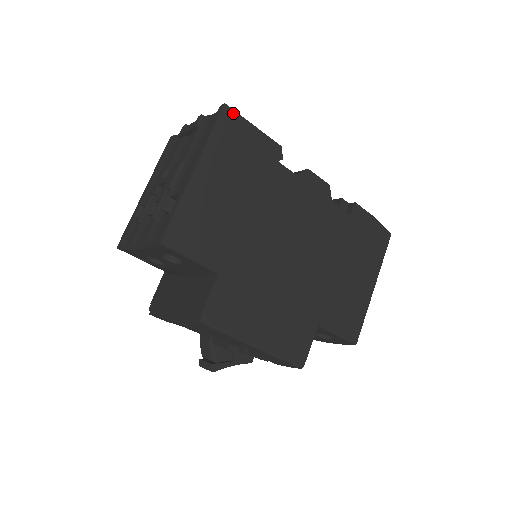
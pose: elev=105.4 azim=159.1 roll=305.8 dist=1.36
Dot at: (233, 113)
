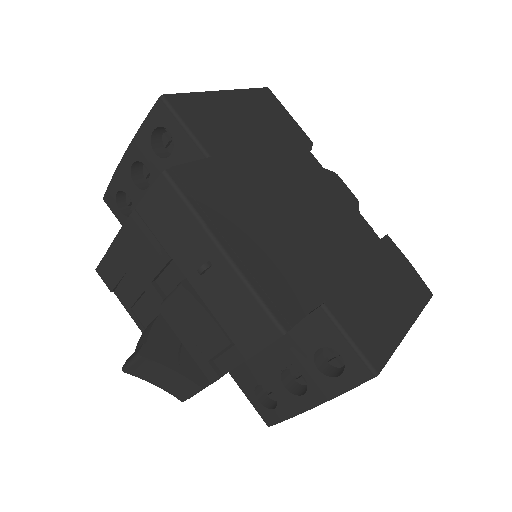
Dot at: (273, 96)
